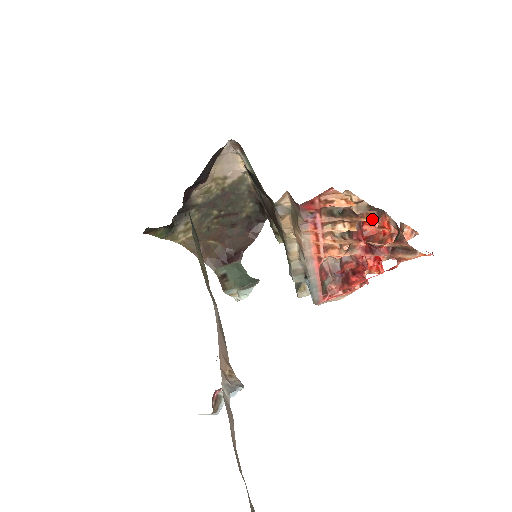
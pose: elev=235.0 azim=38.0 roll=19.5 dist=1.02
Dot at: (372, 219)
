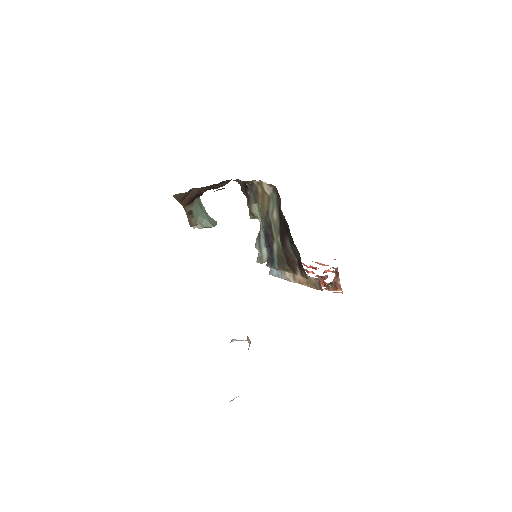
Dot at: occluded
